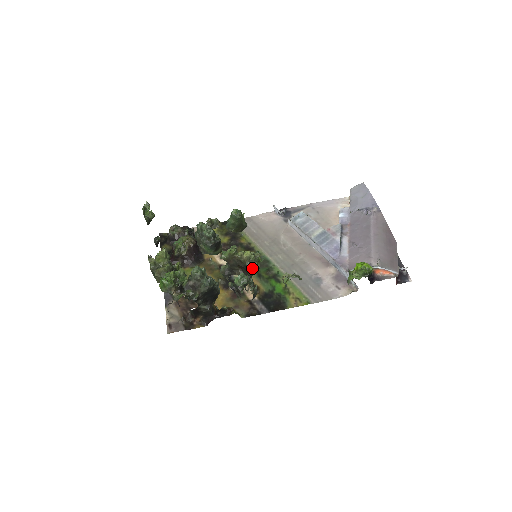
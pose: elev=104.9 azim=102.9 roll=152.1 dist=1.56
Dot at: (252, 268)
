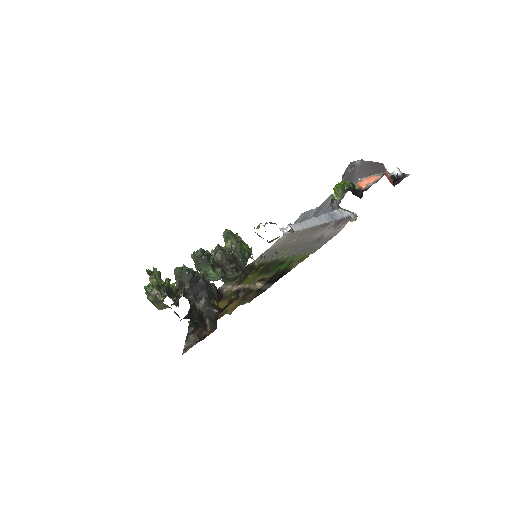
Dot at: (237, 251)
